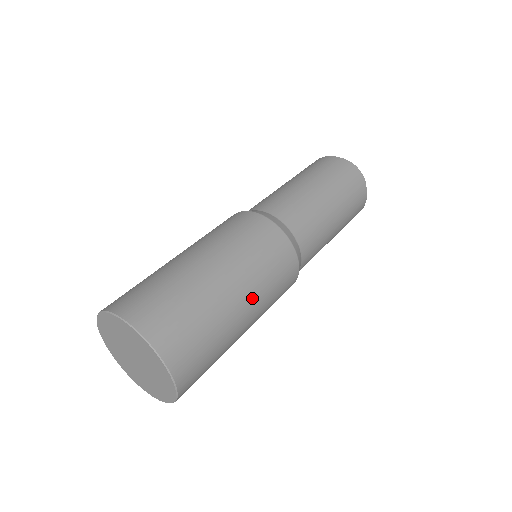
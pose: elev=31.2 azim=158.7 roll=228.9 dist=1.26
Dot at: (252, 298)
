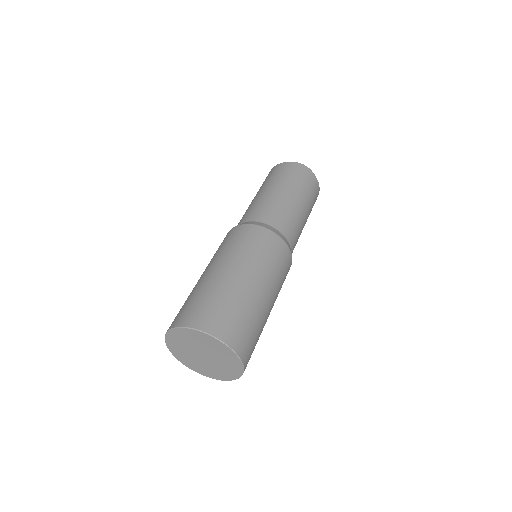
Dot at: occluded
